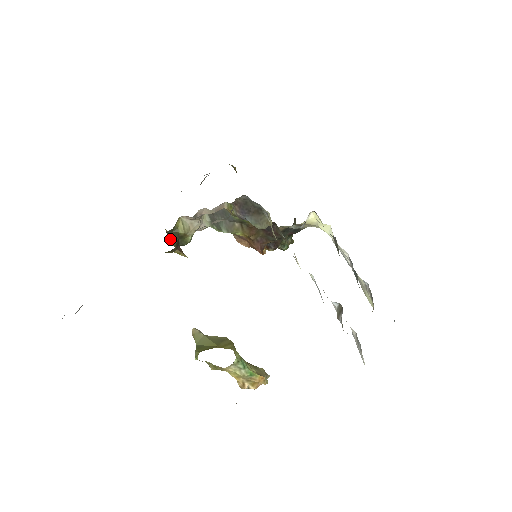
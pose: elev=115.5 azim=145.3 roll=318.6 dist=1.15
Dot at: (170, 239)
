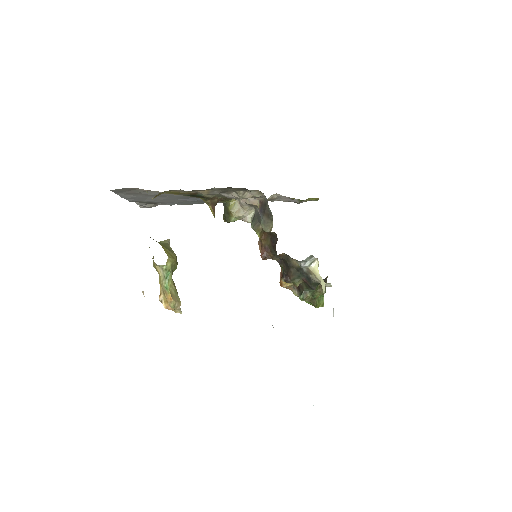
Dot at: (224, 213)
